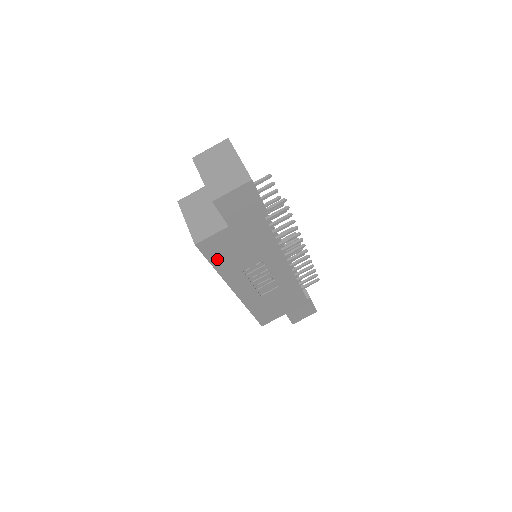
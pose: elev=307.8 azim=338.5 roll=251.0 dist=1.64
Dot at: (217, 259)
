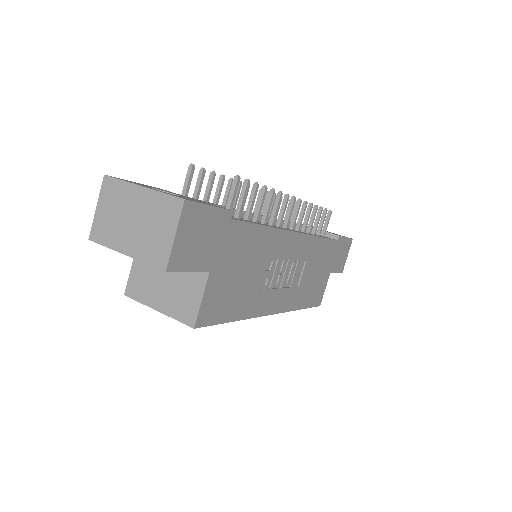
Dot at: (229, 311)
